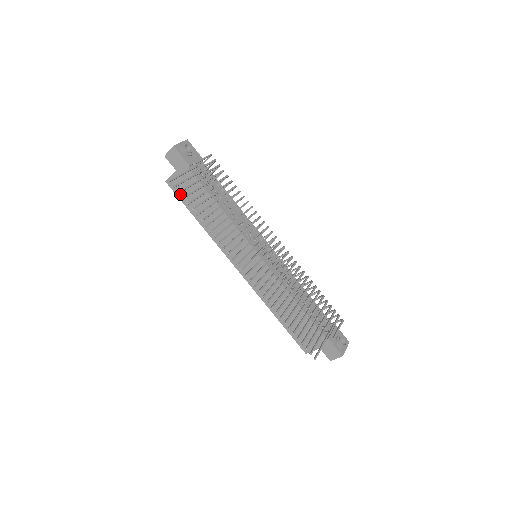
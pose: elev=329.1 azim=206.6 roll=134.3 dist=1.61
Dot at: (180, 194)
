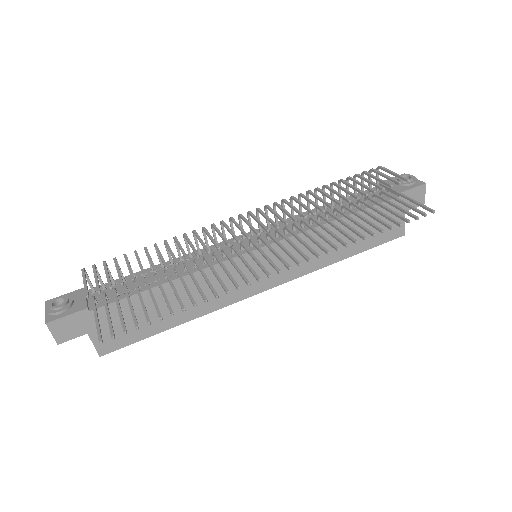
Dot at: (127, 340)
